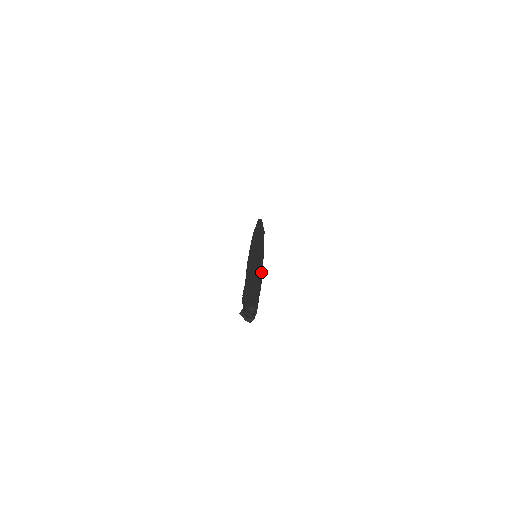
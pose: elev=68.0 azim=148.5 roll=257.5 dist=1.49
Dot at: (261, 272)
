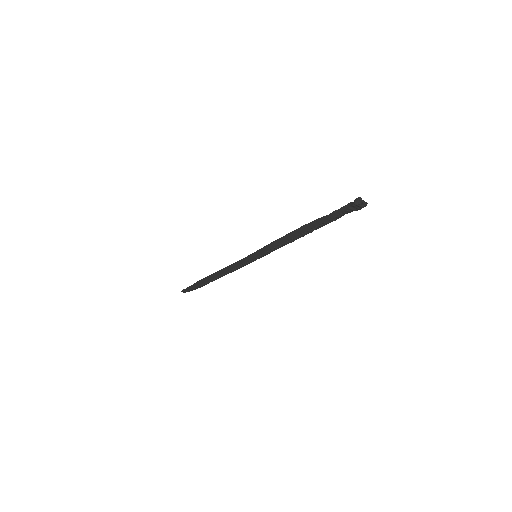
Dot at: occluded
